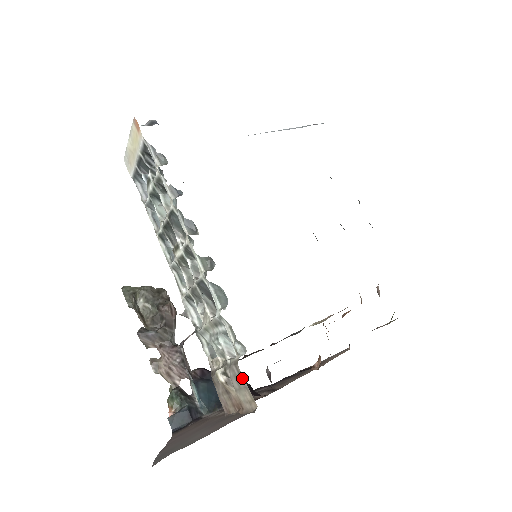
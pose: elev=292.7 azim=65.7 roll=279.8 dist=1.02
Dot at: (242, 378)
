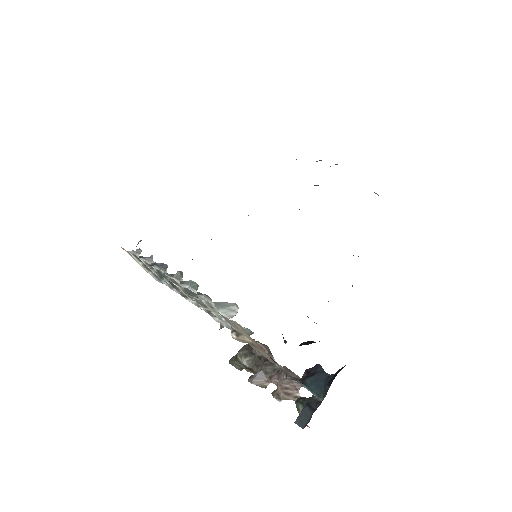
Dot at: (226, 318)
